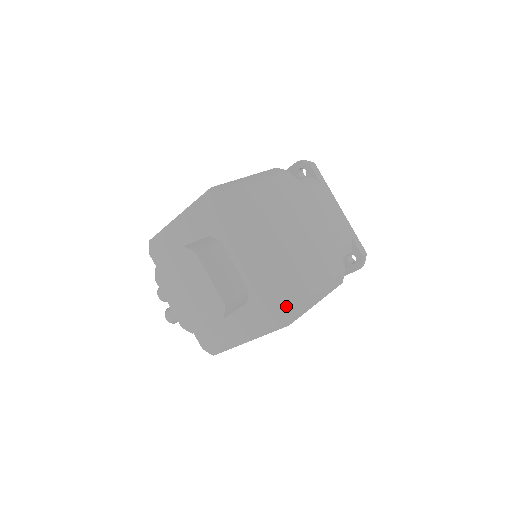
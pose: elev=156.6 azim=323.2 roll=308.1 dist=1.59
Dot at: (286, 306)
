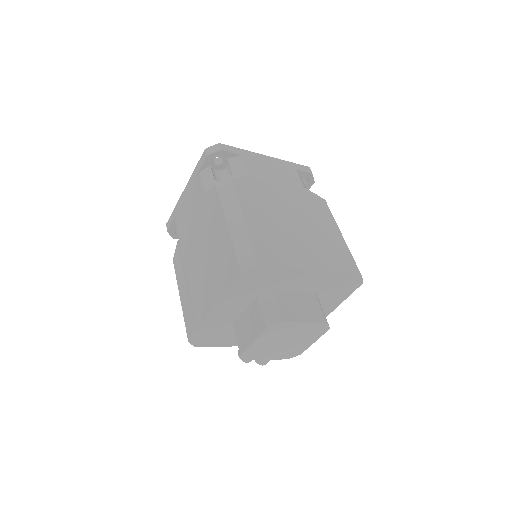
Dot at: (356, 277)
